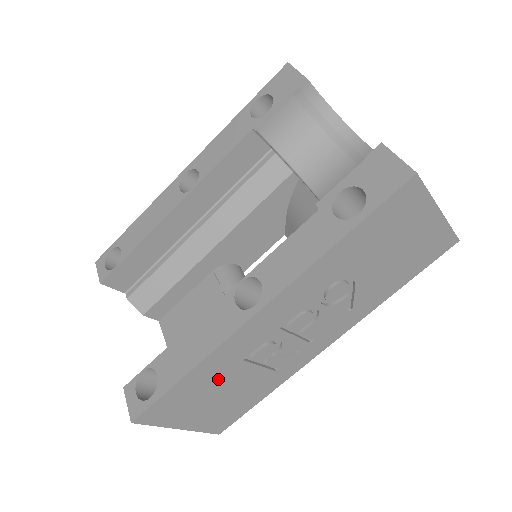
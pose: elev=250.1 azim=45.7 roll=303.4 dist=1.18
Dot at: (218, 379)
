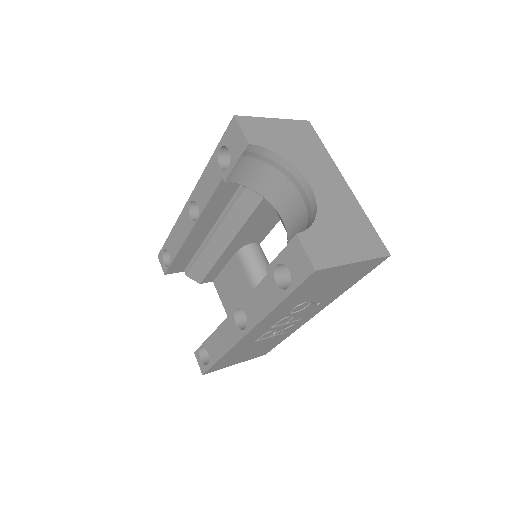
Dot at: (244, 350)
